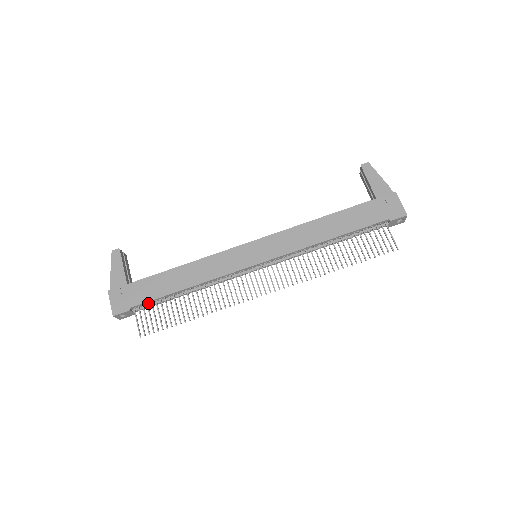
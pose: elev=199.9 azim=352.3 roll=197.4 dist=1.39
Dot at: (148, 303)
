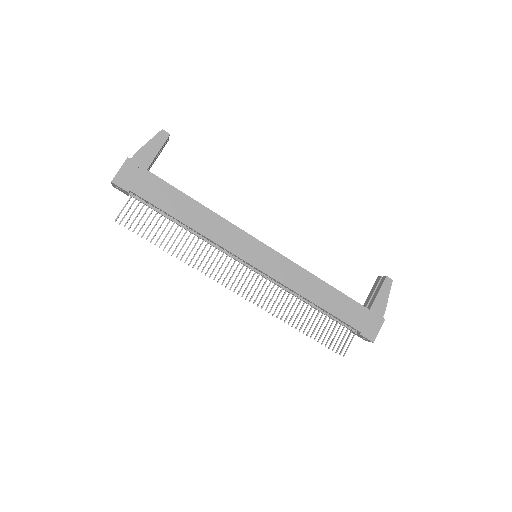
Dot at: (147, 201)
